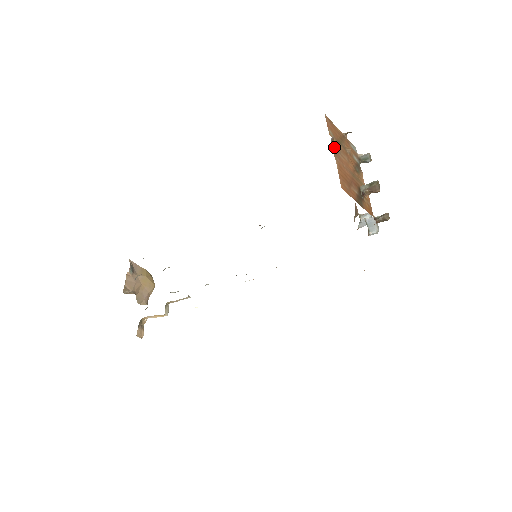
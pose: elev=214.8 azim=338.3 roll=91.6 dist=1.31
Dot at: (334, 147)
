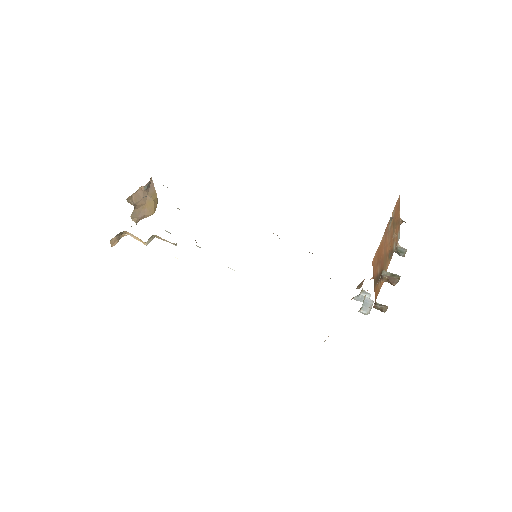
Dot at: (389, 225)
